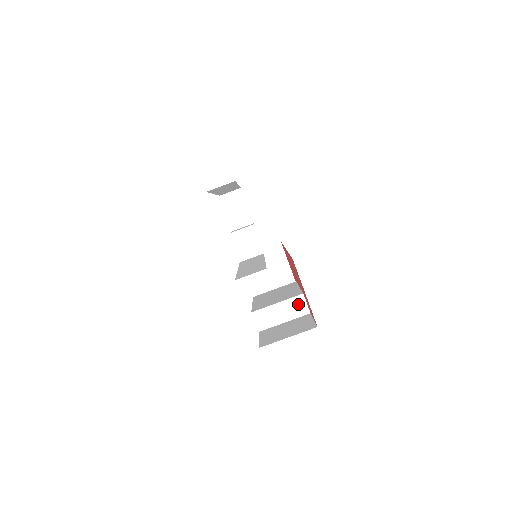
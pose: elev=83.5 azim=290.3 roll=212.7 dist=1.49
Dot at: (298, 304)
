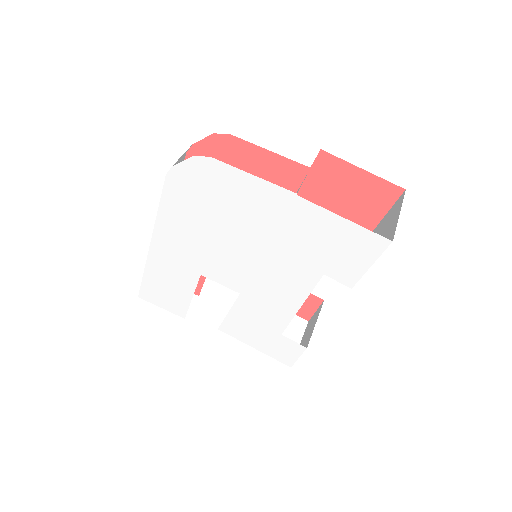
Dot at: occluded
